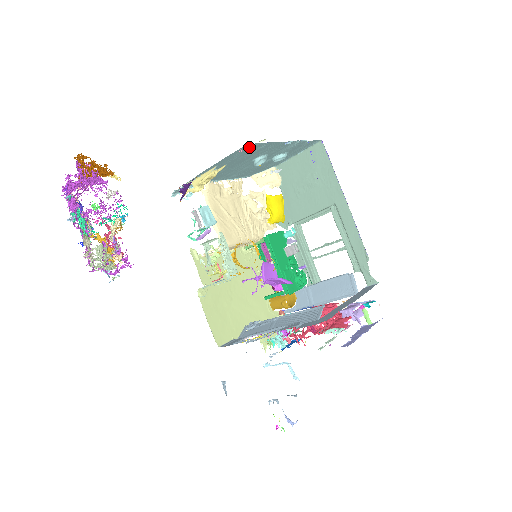
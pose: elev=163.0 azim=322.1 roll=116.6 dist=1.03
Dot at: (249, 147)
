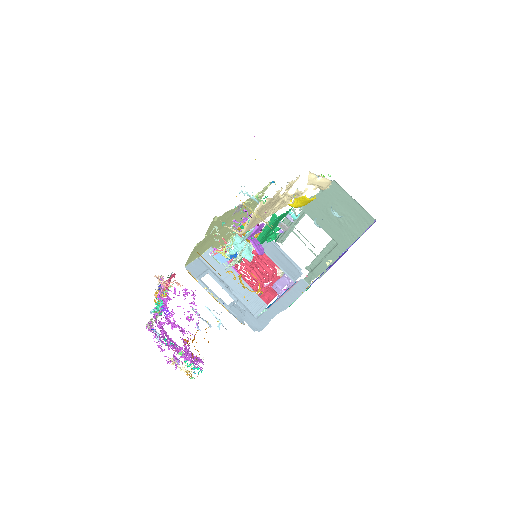
Dot at: occluded
